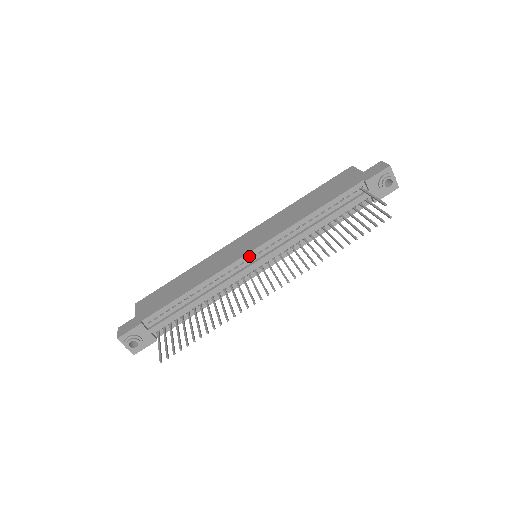
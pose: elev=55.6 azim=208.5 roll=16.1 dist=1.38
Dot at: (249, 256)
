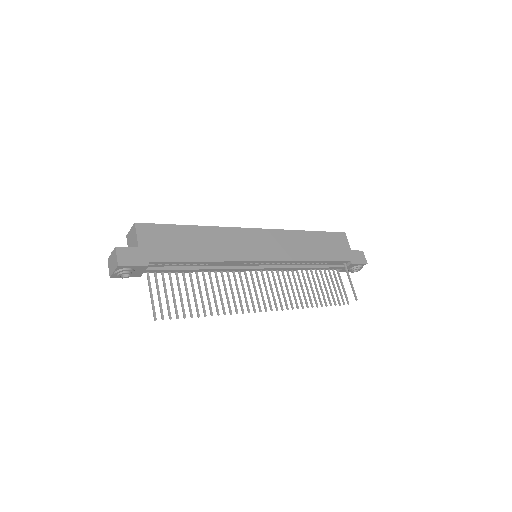
Dot at: (260, 262)
